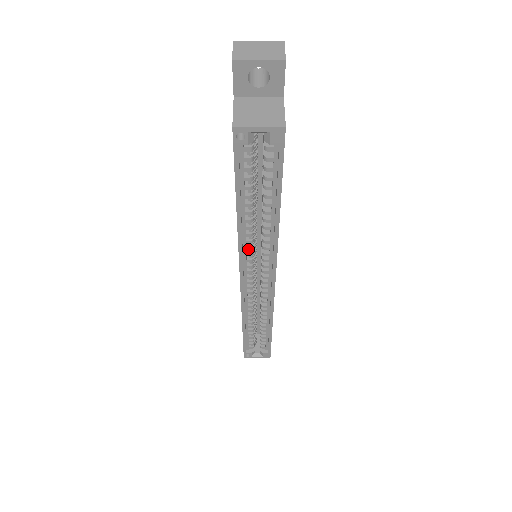
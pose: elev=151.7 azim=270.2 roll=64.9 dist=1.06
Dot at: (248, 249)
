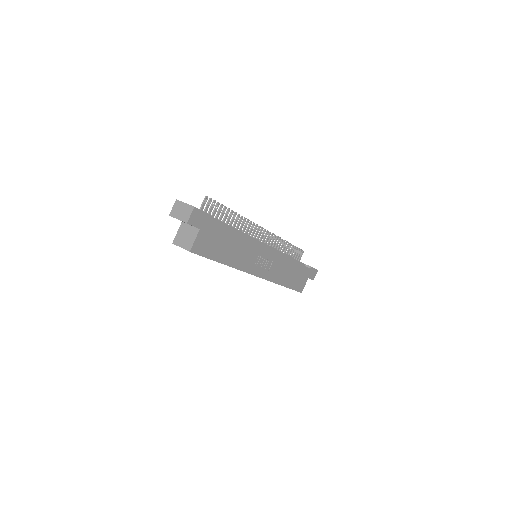
Dot at: occluded
